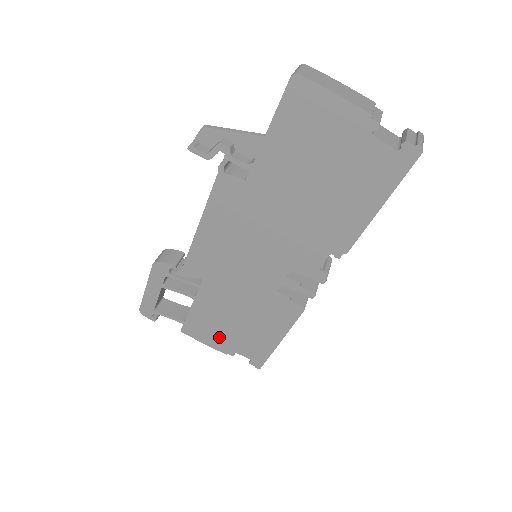
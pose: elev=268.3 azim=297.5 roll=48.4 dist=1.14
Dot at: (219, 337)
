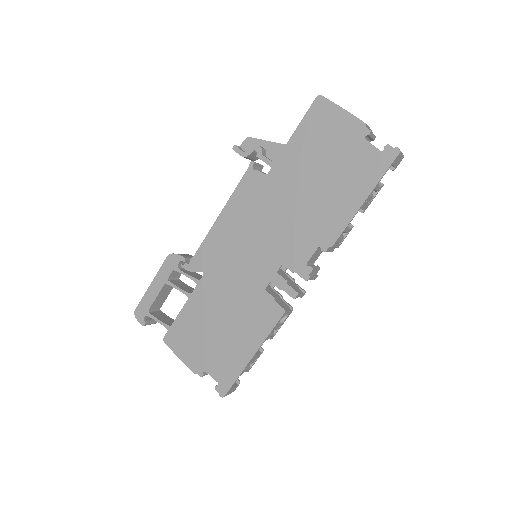
Dot at: (196, 349)
